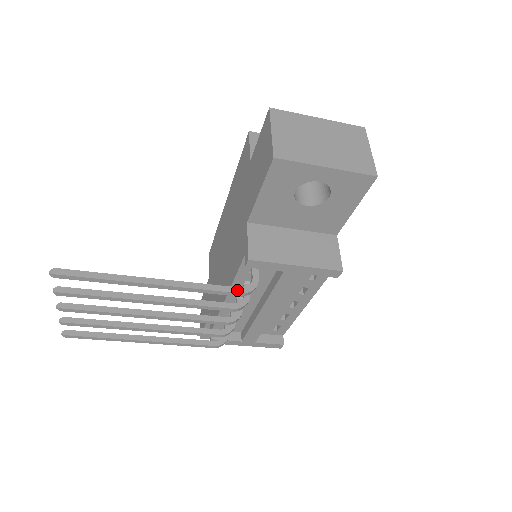
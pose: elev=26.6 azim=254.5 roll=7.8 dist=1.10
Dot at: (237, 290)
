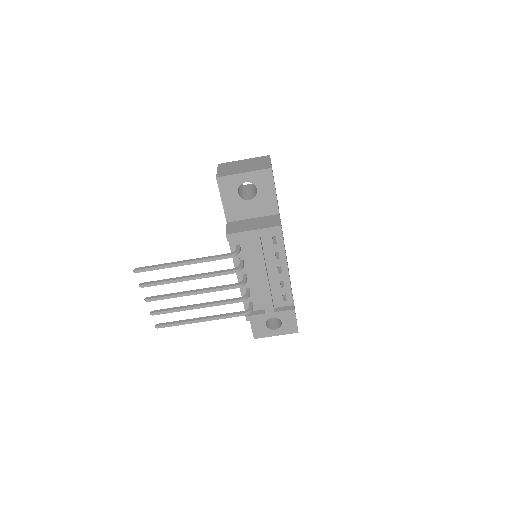
Dot at: (227, 254)
